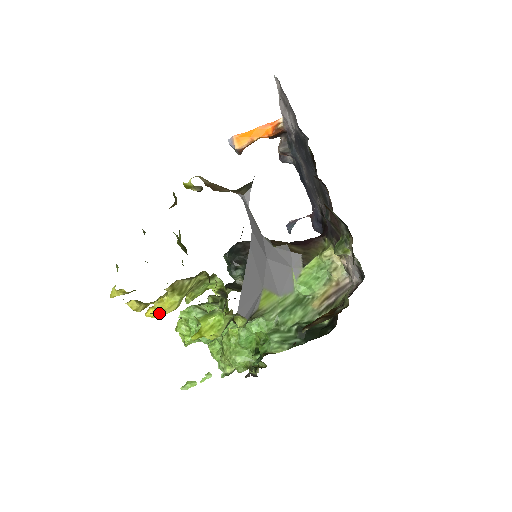
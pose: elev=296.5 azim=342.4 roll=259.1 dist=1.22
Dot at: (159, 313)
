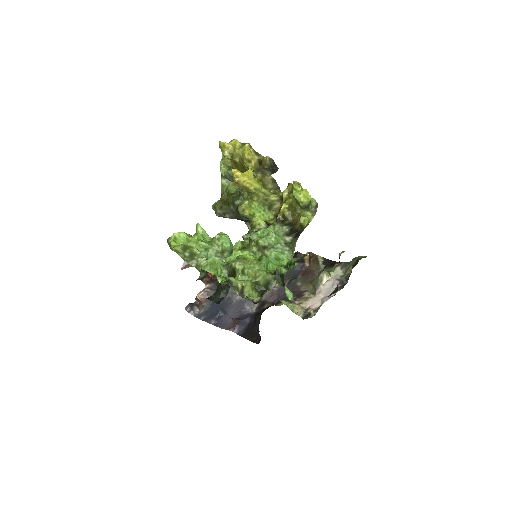
Dot at: (270, 165)
